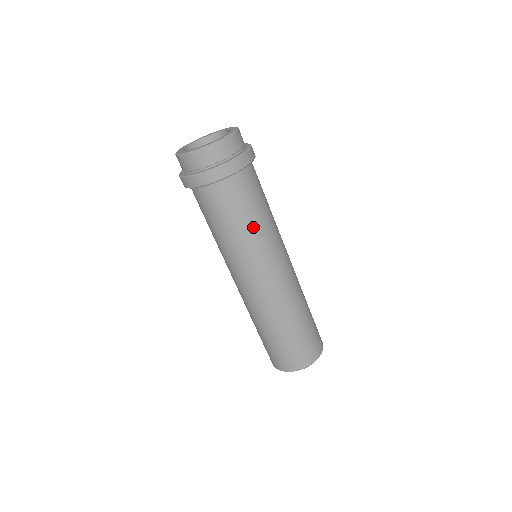
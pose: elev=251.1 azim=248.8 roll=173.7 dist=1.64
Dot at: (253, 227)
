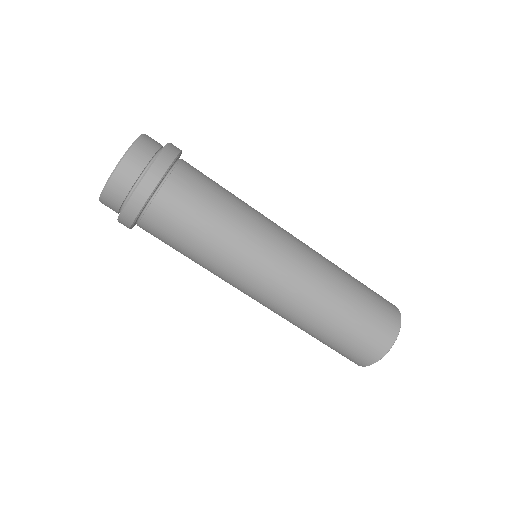
Dot at: (224, 222)
